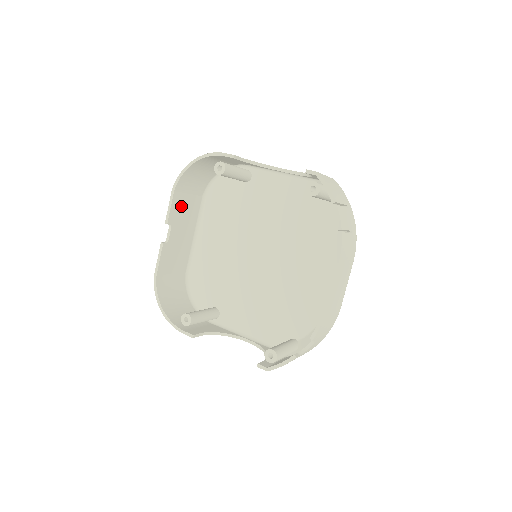
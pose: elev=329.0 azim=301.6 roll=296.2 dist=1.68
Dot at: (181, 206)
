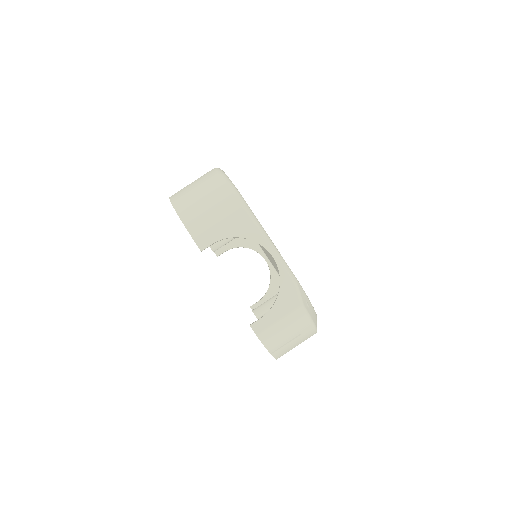
Dot at: occluded
